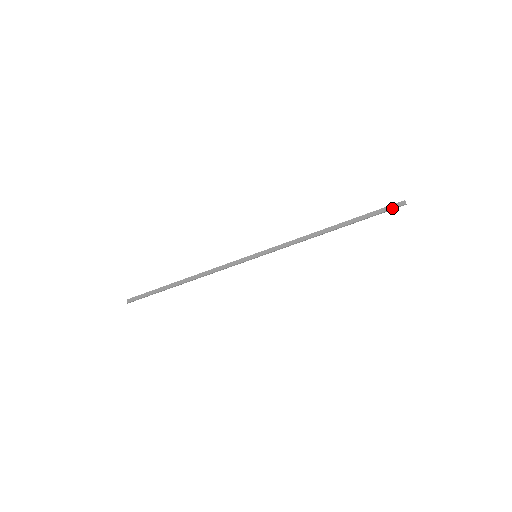
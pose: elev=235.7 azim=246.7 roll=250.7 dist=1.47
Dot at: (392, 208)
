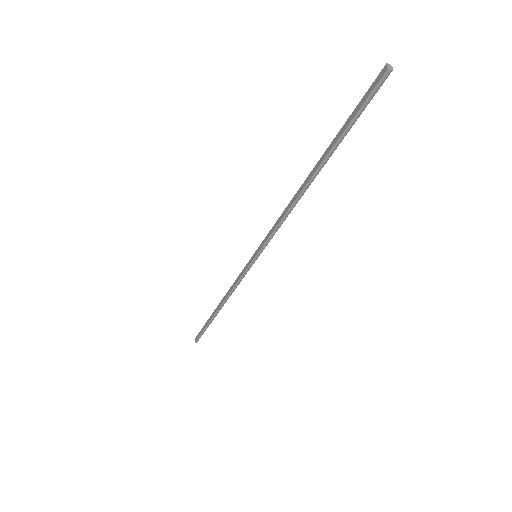
Dot at: (369, 94)
